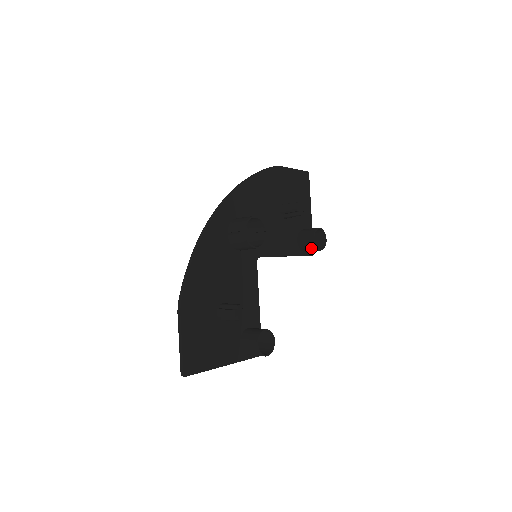
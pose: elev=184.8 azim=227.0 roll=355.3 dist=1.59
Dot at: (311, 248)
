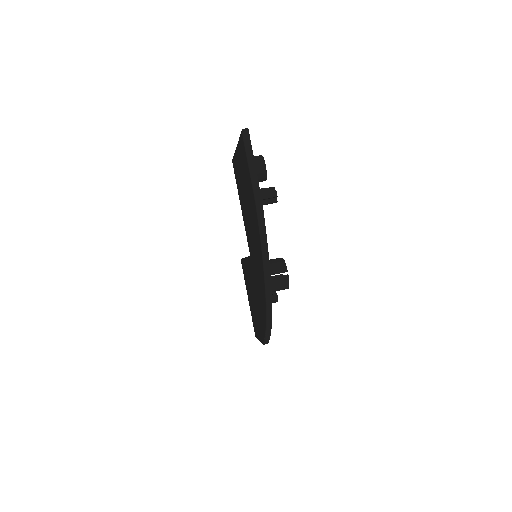
Dot at: occluded
